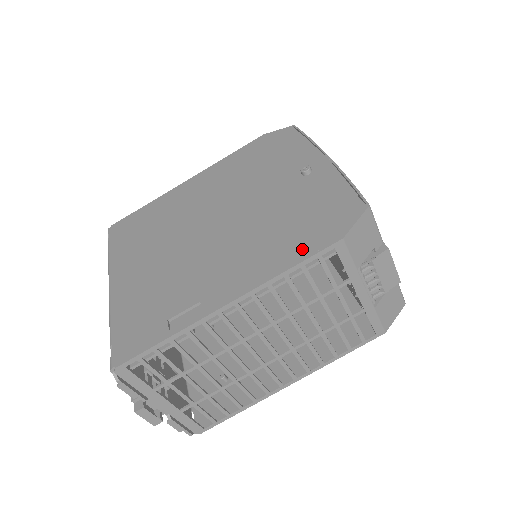
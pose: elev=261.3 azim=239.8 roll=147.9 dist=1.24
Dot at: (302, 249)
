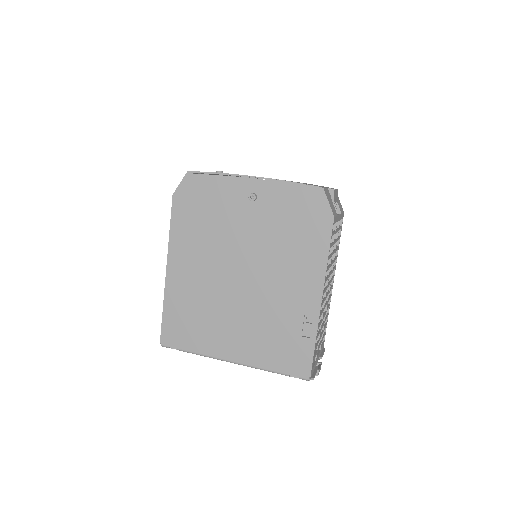
Dot at: (320, 241)
